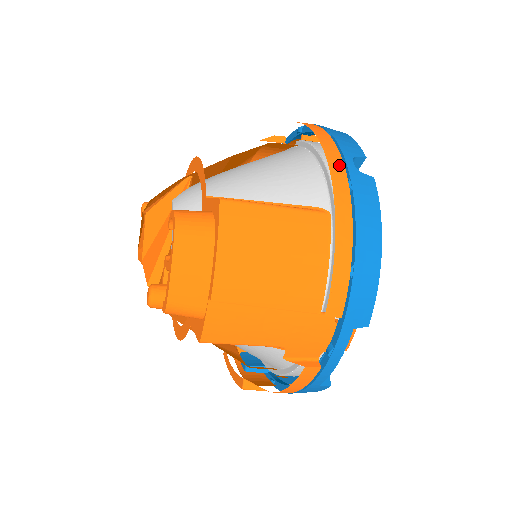
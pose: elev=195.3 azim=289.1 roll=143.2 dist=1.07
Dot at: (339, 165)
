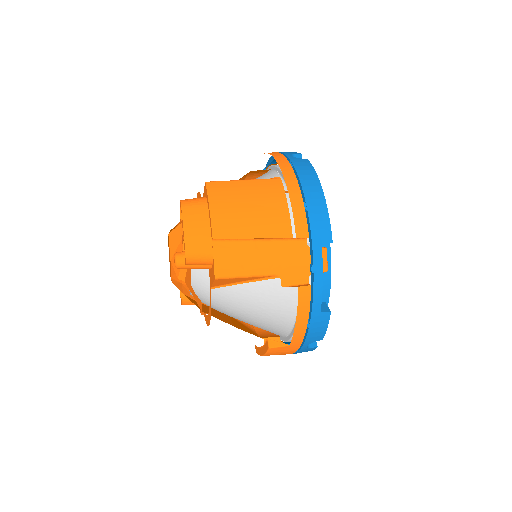
Dot at: (282, 157)
